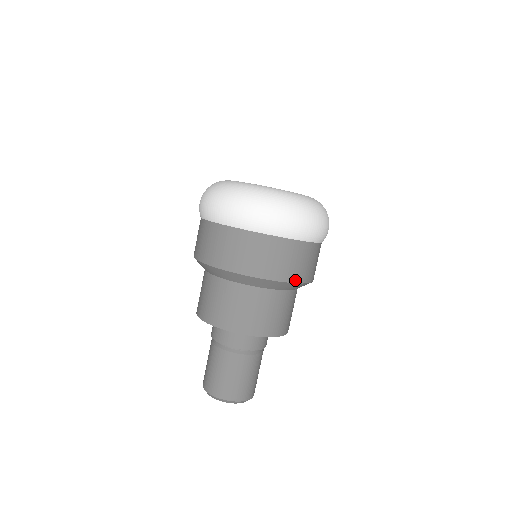
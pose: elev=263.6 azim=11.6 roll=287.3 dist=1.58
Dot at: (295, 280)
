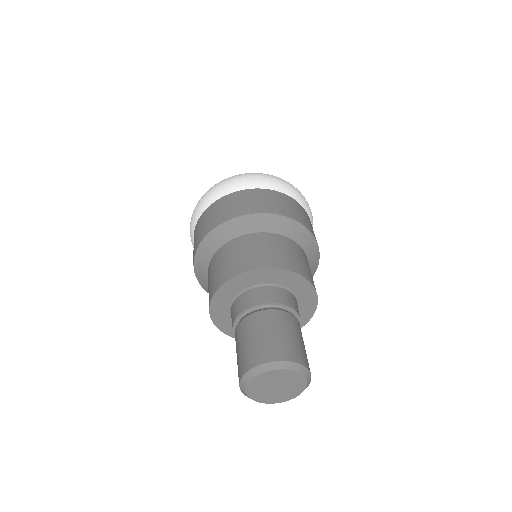
Dot at: (256, 212)
